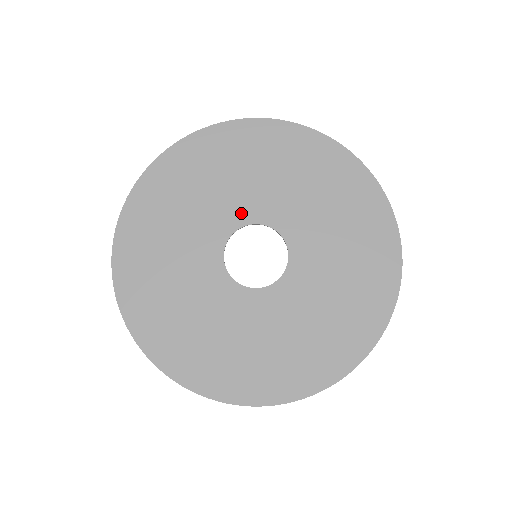
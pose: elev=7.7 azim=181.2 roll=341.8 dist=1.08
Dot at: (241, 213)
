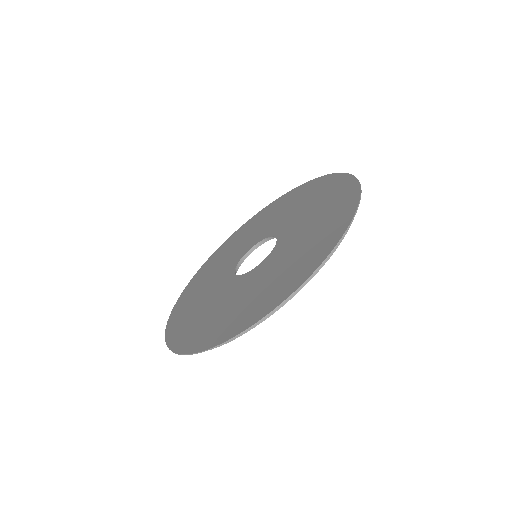
Dot at: (233, 263)
